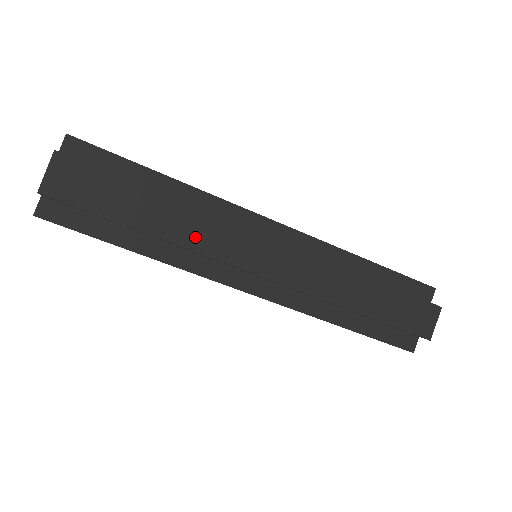
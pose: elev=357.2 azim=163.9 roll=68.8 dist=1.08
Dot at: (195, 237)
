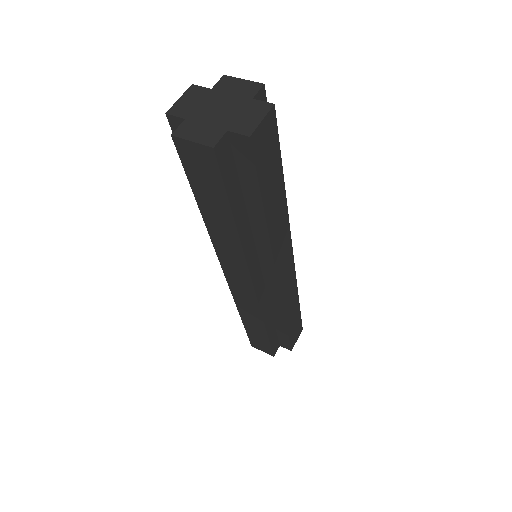
Dot at: (222, 244)
